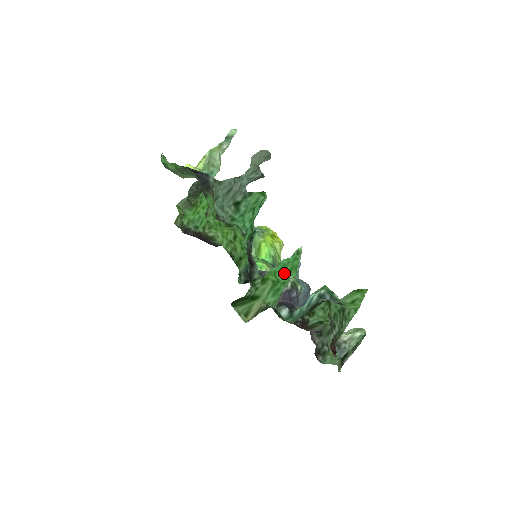
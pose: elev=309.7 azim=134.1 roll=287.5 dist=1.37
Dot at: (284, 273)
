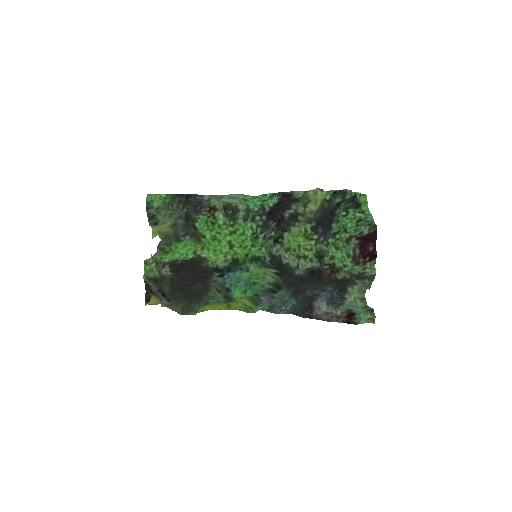
Dot at: occluded
